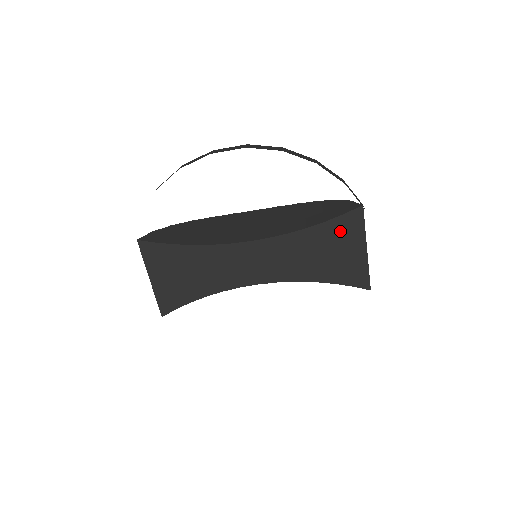
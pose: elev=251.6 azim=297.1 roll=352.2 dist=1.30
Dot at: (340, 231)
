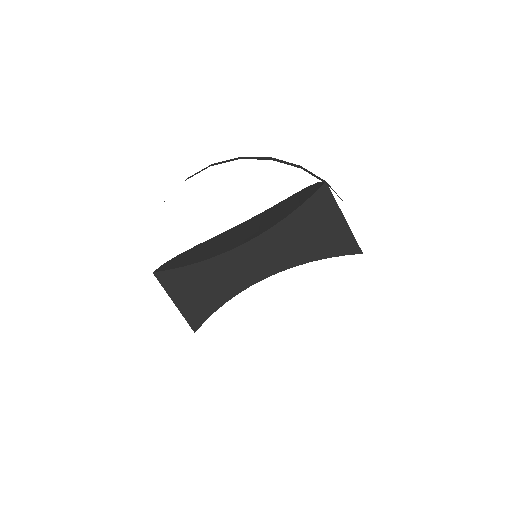
Dot at: (315, 210)
